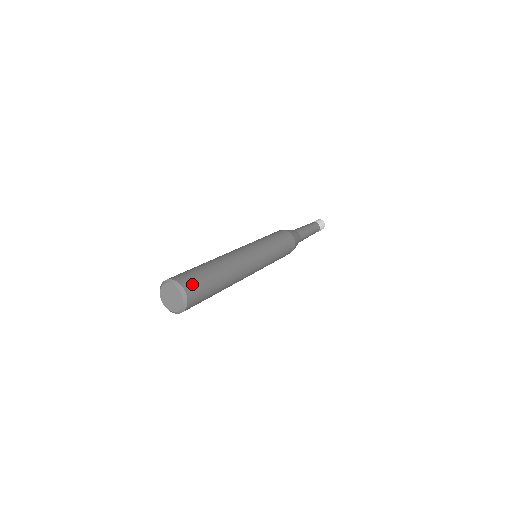
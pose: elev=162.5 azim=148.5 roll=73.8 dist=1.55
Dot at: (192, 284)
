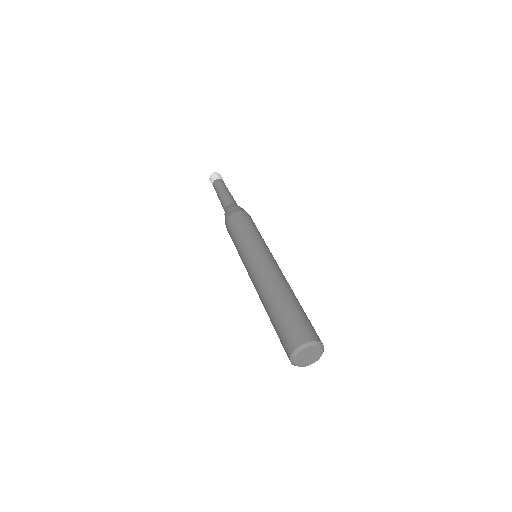
Dot at: (304, 332)
